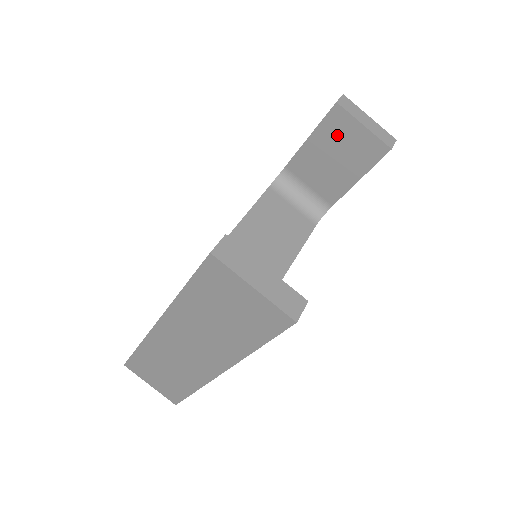
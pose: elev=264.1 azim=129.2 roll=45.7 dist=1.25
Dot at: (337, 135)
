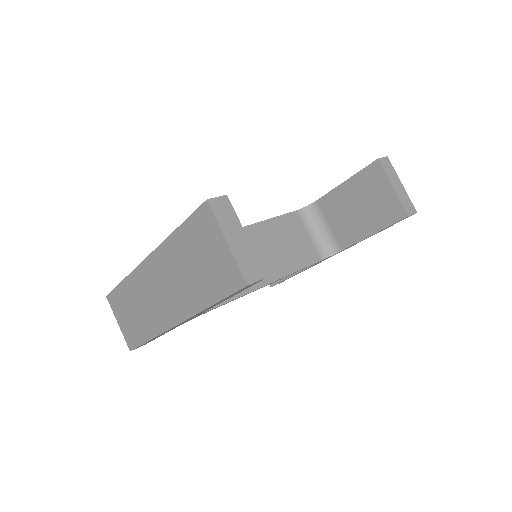
Dot at: (369, 187)
